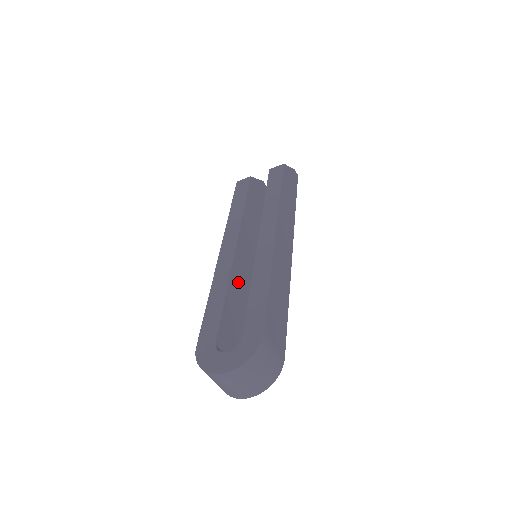
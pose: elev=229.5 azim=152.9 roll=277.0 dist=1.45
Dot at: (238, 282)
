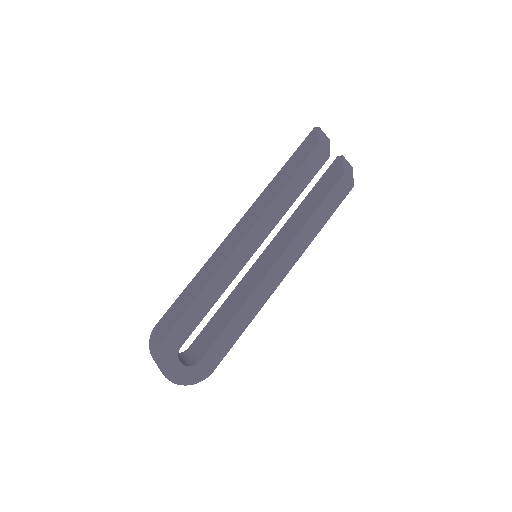
Dot at: occluded
